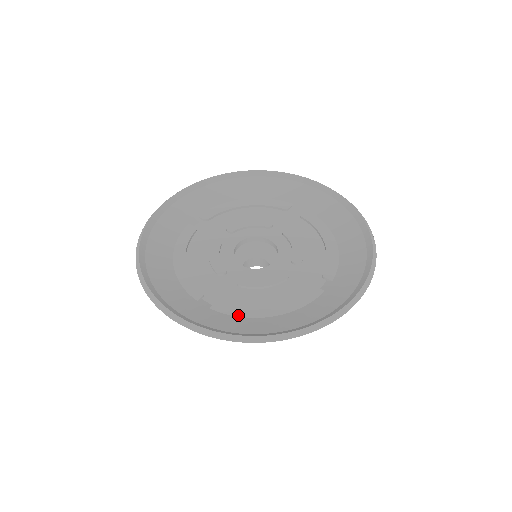
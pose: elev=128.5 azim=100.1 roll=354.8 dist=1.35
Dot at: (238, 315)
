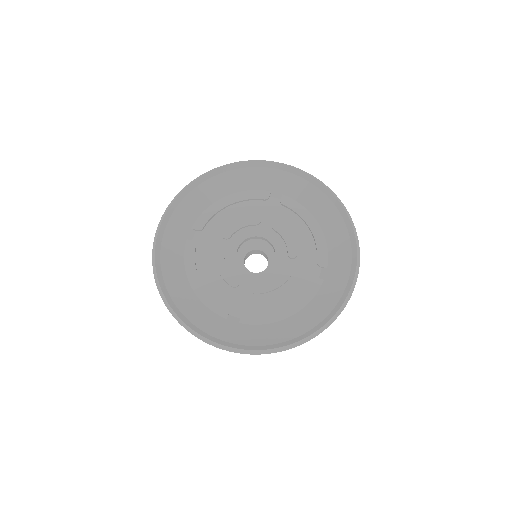
Dot at: (264, 323)
